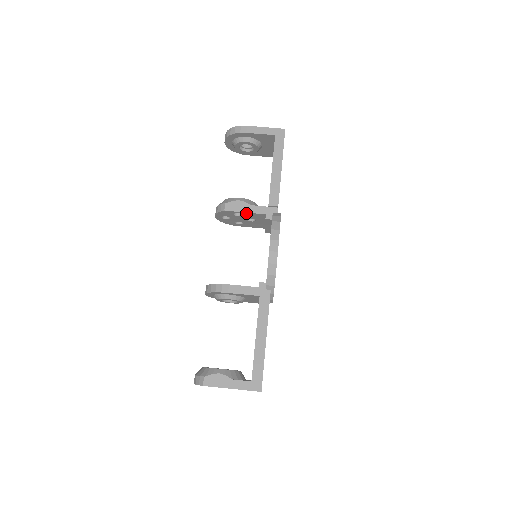
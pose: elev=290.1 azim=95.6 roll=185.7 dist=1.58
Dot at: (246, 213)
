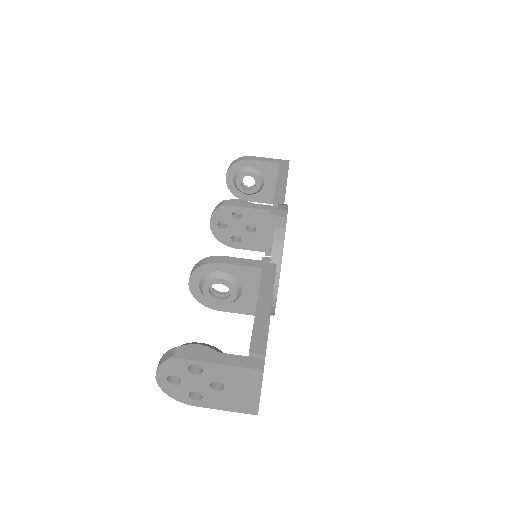
Dot at: (247, 210)
